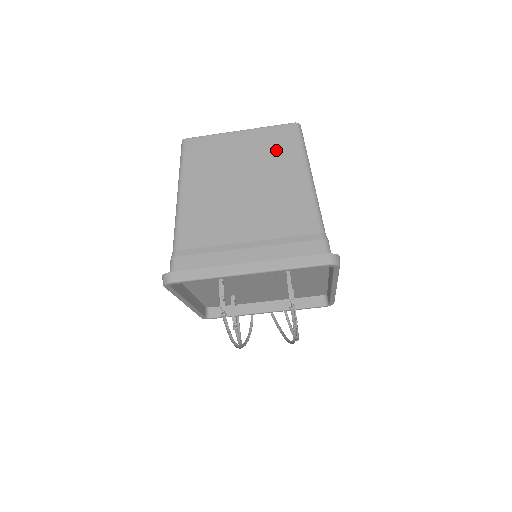
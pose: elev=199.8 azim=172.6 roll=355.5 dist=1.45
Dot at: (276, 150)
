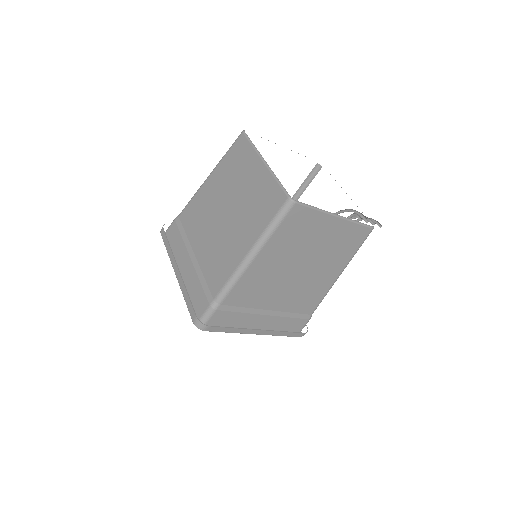
Dot at: (259, 208)
